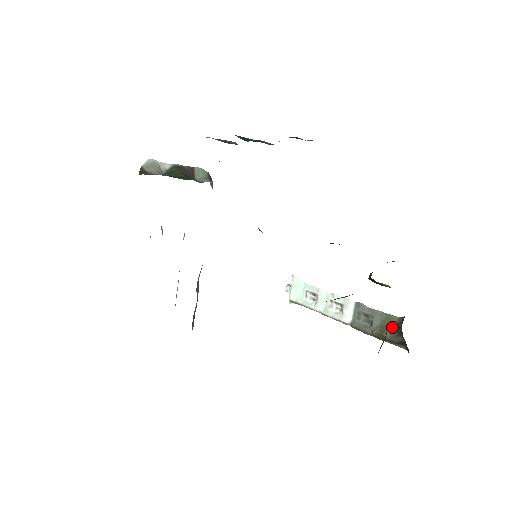
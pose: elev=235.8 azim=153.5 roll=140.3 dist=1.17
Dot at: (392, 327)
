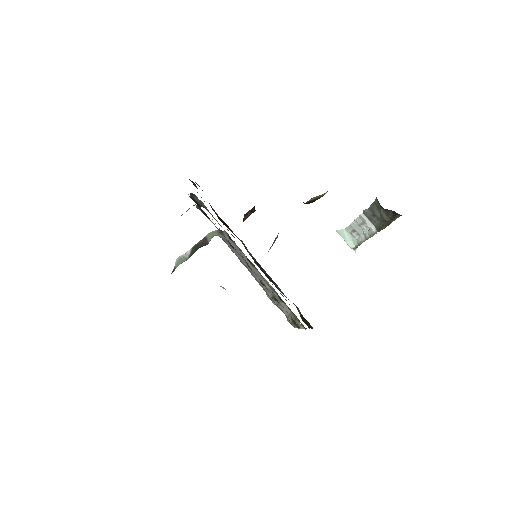
Dot at: (381, 209)
